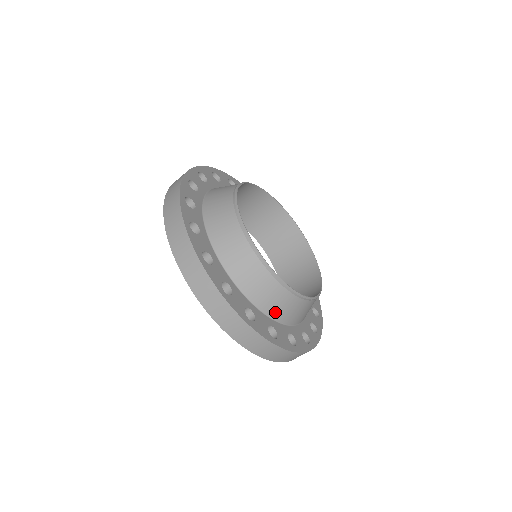
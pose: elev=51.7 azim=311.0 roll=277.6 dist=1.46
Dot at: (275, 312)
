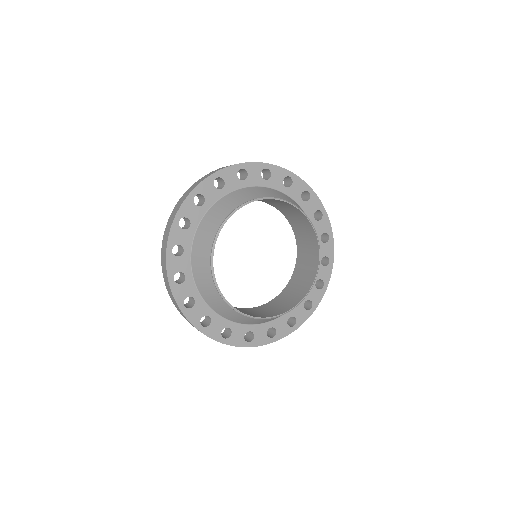
Dot at: (253, 323)
